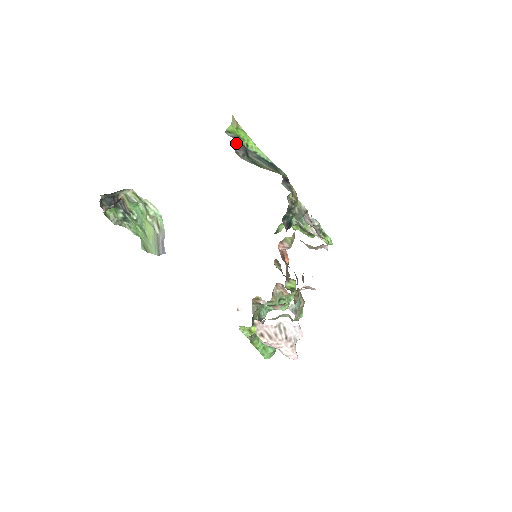
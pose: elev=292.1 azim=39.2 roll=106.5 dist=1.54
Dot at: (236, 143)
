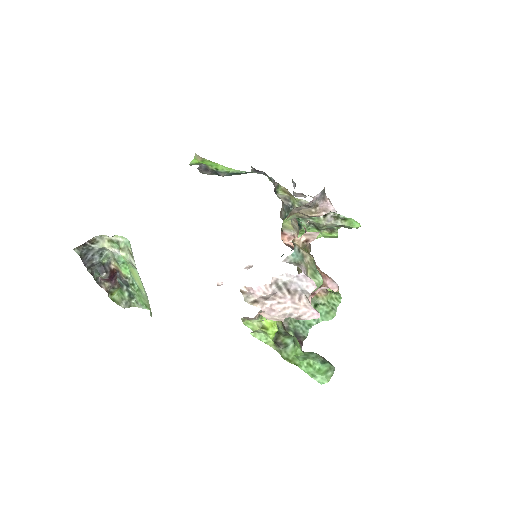
Dot at: (202, 168)
